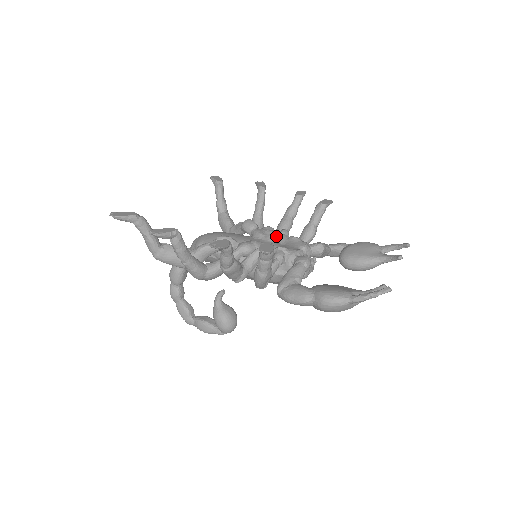
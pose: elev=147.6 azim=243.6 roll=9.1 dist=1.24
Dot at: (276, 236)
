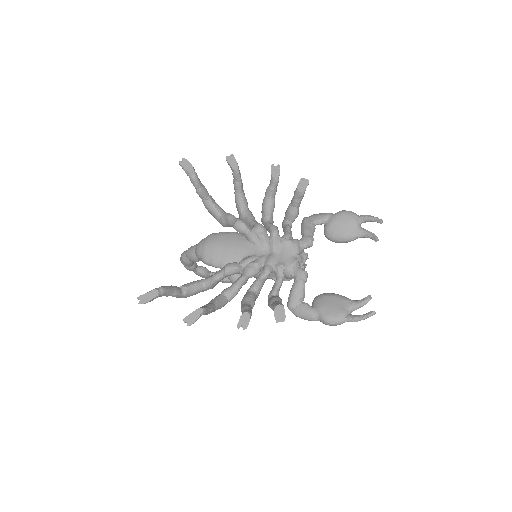
Dot at: (269, 241)
